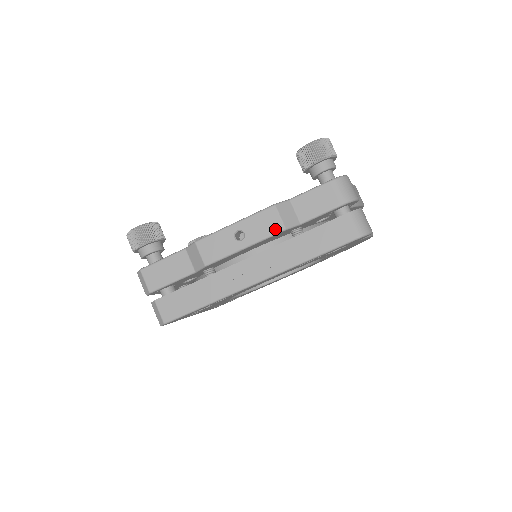
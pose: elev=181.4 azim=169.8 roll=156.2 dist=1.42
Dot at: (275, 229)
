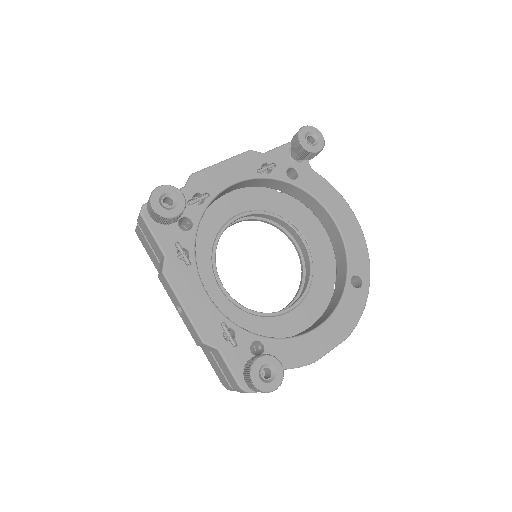
Dot at: (193, 338)
